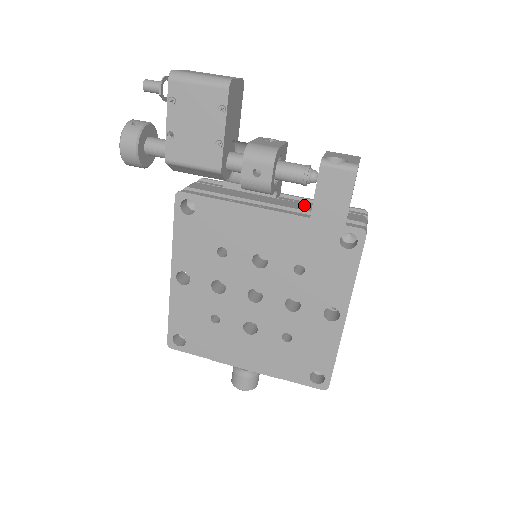
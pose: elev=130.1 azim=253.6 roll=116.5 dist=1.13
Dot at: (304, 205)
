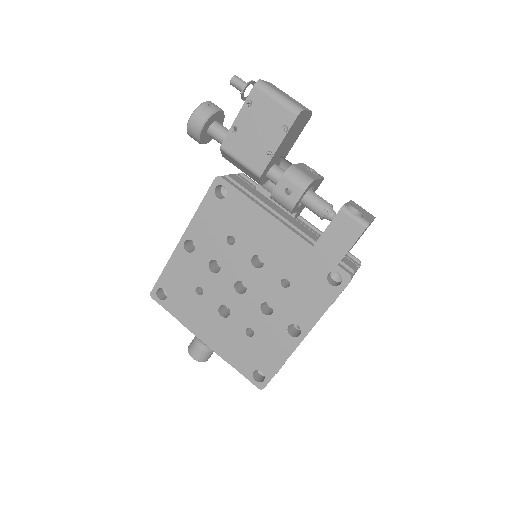
Dot at: (313, 234)
